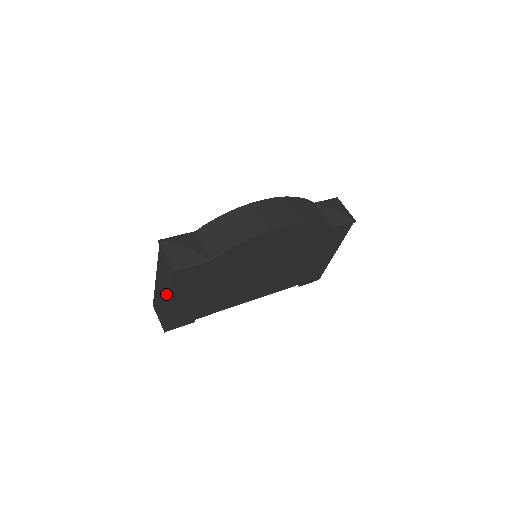
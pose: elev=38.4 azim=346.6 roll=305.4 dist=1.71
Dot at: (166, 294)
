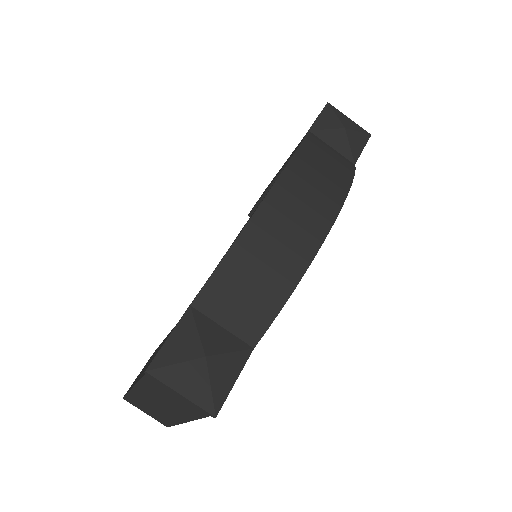
Dot at: (176, 414)
